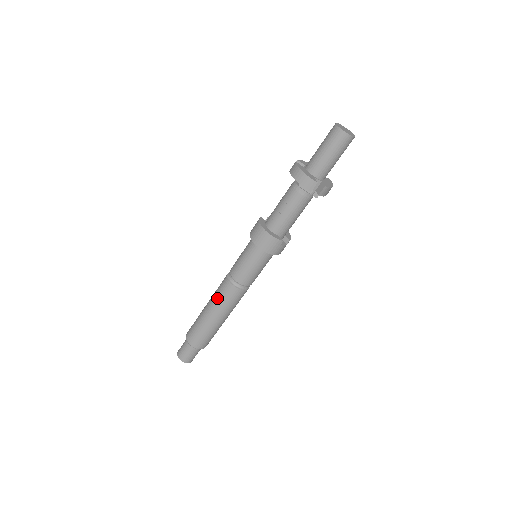
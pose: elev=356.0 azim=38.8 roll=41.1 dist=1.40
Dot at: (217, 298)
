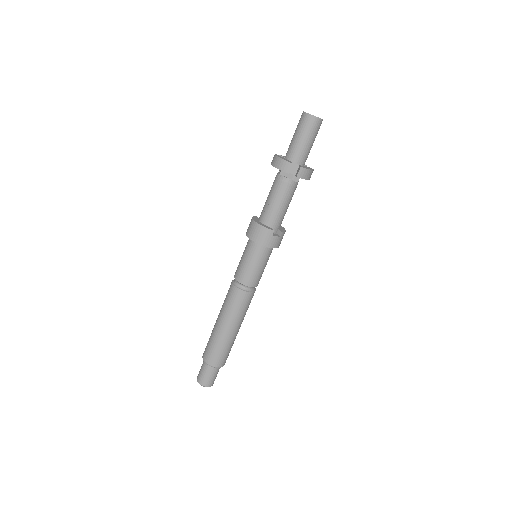
Dot at: (224, 305)
